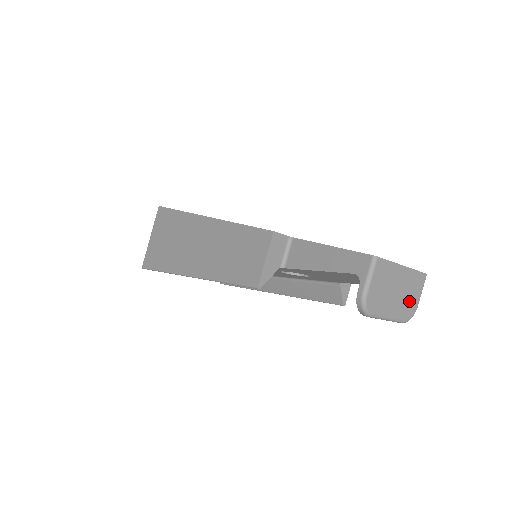
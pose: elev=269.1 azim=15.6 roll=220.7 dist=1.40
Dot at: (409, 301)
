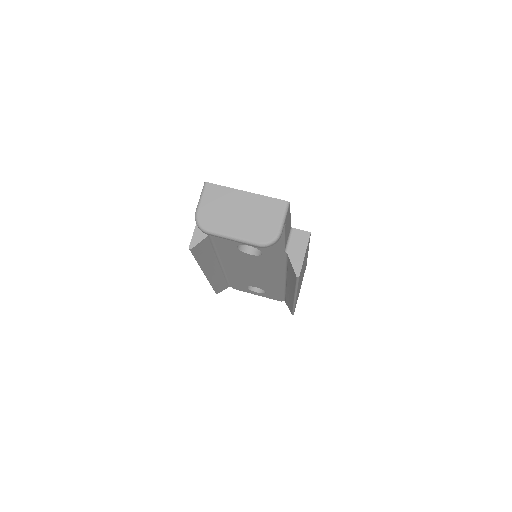
Dot at: (262, 224)
